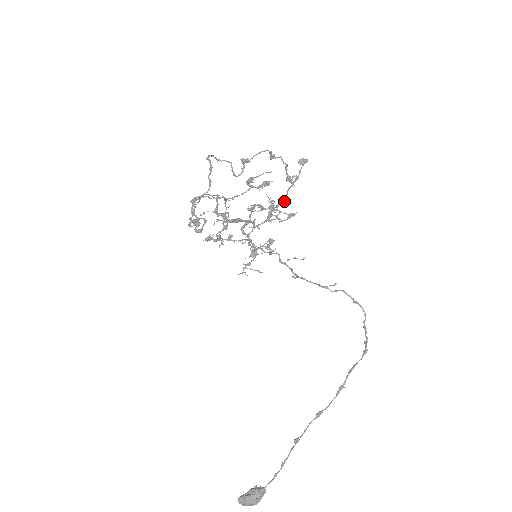
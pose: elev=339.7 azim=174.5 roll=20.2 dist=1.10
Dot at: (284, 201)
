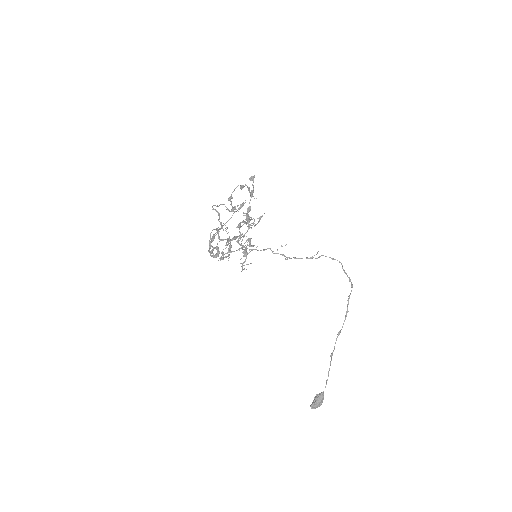
Dot at: (250, 210)
